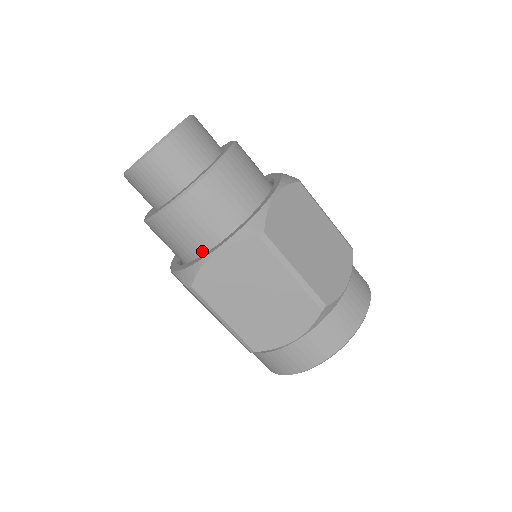
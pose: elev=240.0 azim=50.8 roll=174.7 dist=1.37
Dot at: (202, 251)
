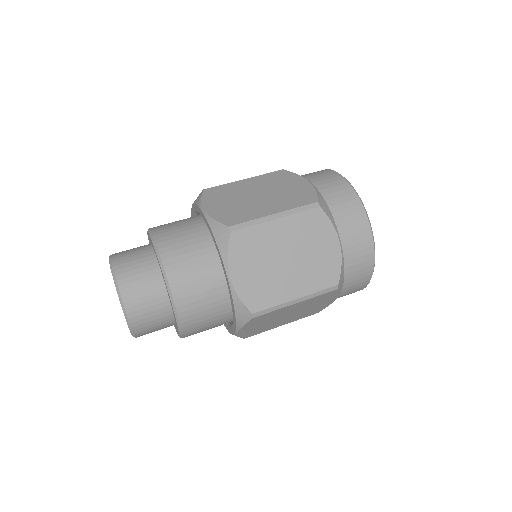
Dot at: occluded
